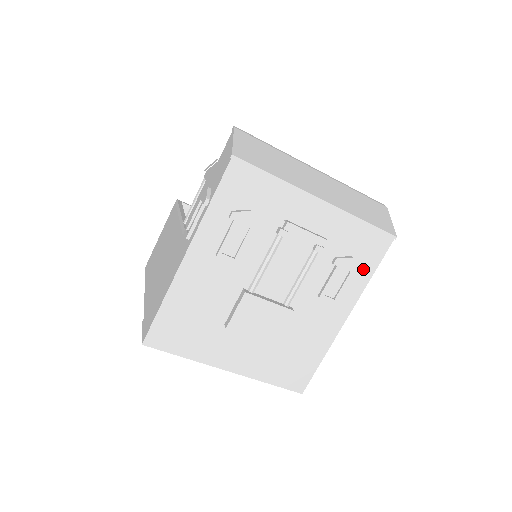
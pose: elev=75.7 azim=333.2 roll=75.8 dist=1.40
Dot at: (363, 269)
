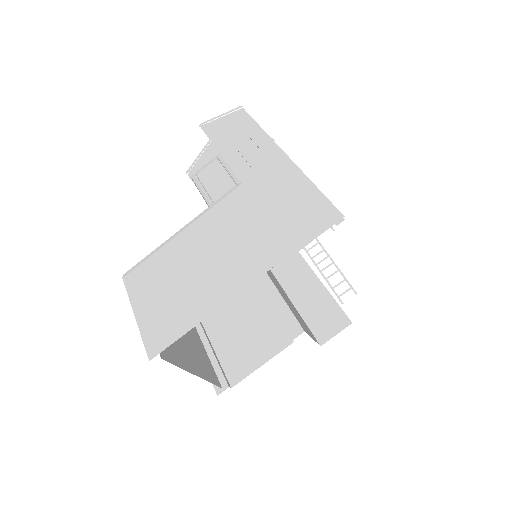
Dot at: occluded
